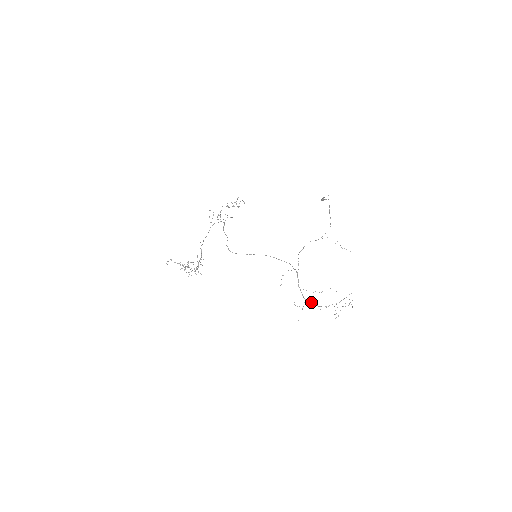
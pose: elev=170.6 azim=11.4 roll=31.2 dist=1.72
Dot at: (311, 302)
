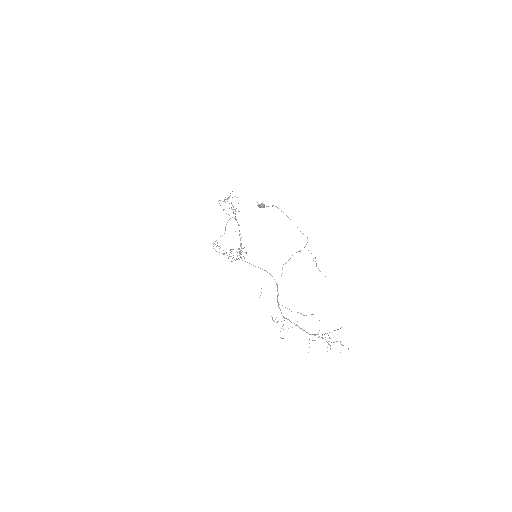
Dot at: occluded
